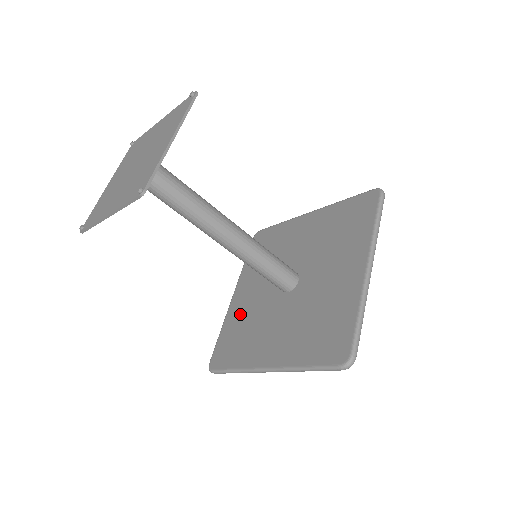
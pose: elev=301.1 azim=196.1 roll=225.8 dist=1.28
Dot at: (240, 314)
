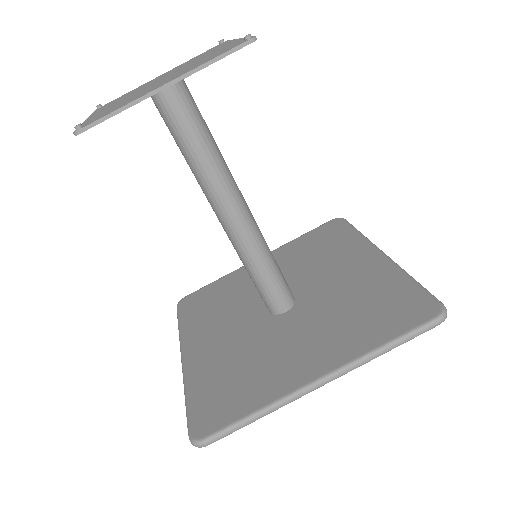
Dot at: (237, 283)
